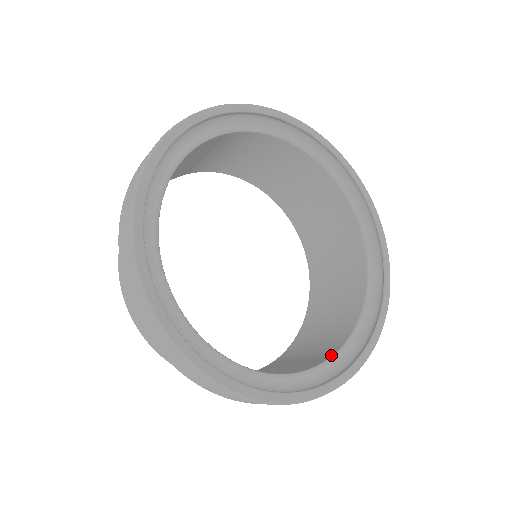
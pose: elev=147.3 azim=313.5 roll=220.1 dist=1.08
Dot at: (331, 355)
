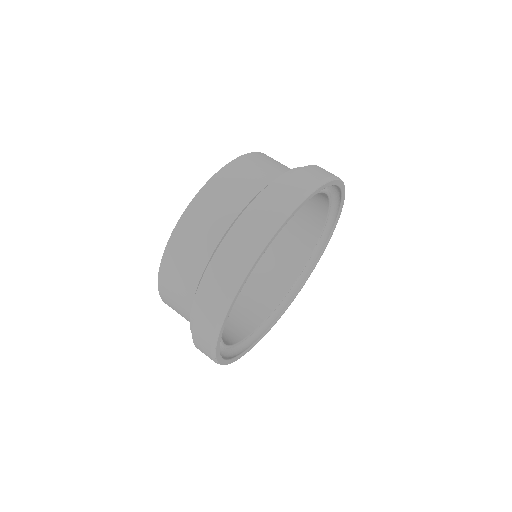
Dot at: (292, 284)
